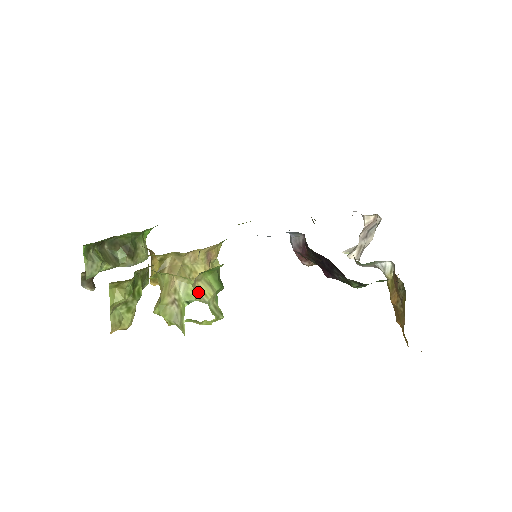
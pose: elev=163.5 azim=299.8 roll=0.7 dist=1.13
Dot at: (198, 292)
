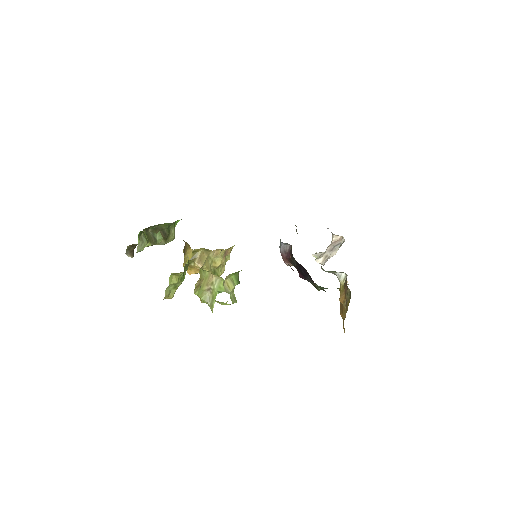
Dot at: (225, 286)
